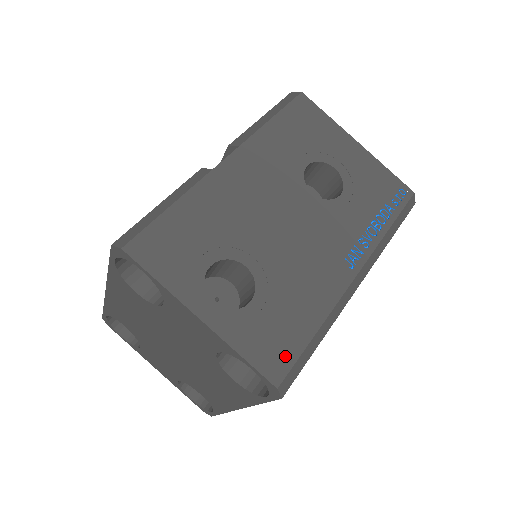
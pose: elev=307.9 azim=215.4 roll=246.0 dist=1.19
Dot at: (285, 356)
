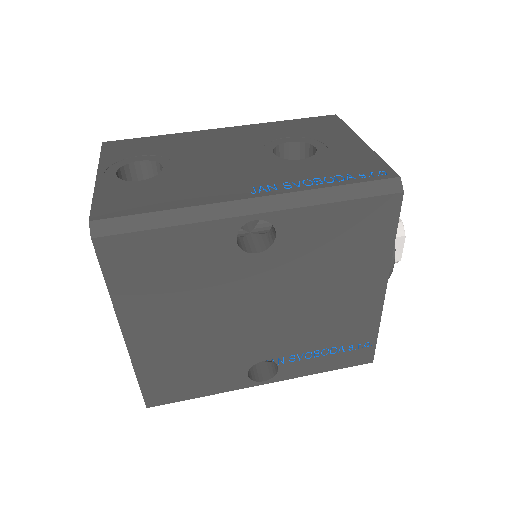
Dot at: (121, 210)
